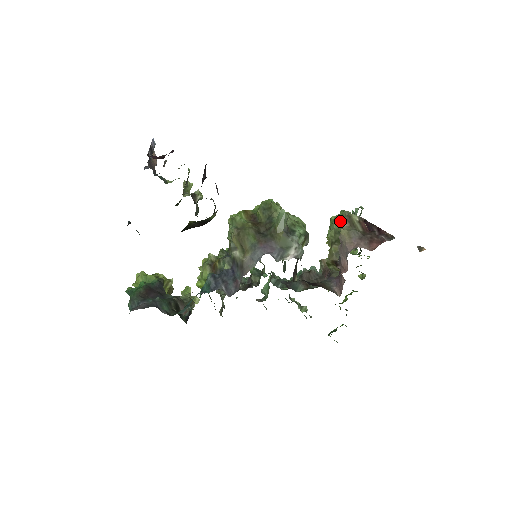
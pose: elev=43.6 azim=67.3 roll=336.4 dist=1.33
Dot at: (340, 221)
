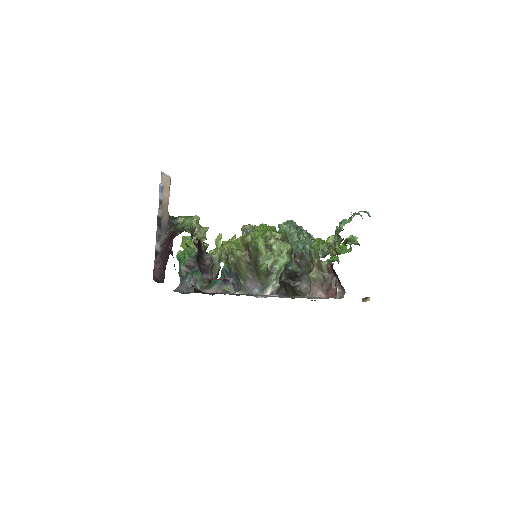
Dot at: (316, 254)
